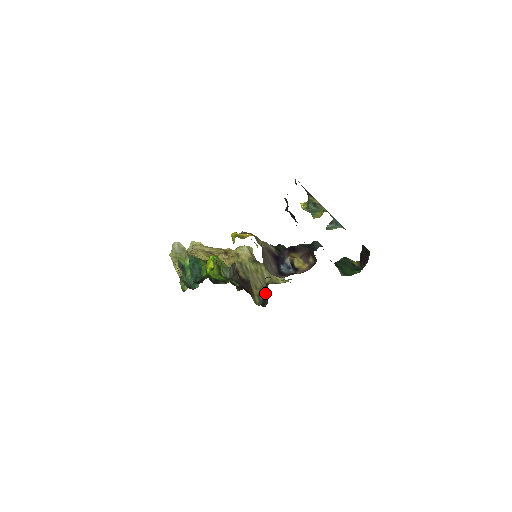
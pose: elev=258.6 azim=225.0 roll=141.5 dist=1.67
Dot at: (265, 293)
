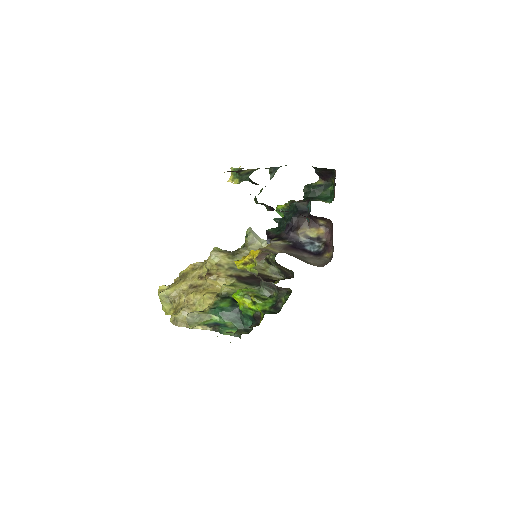
Dot at: (277, 267)
